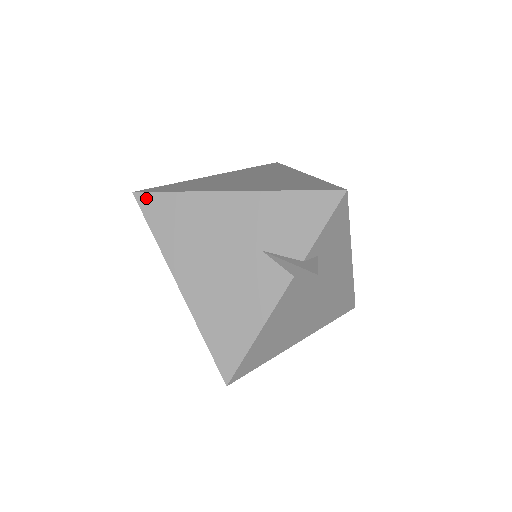
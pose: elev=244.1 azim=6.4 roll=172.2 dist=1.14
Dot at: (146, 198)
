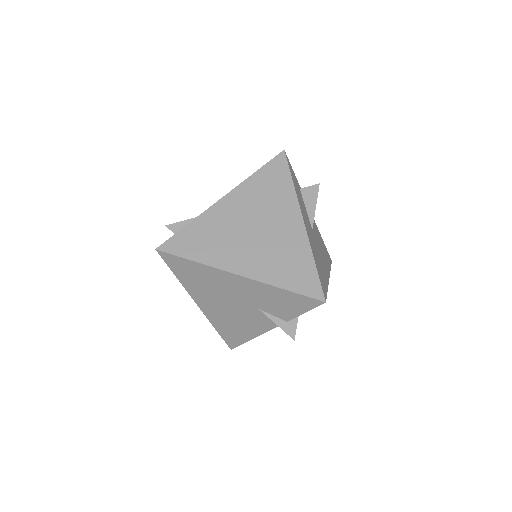
Dot at: (168, 256)
